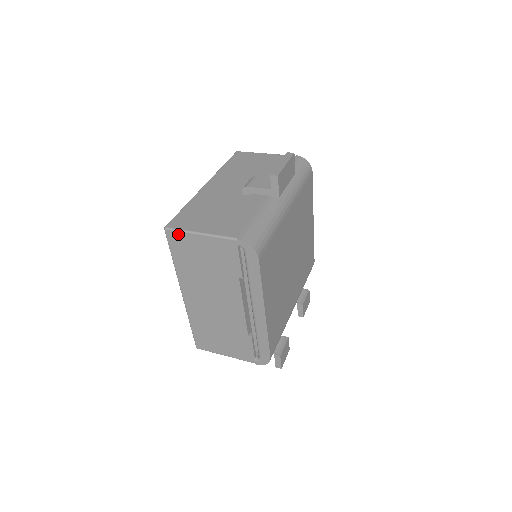
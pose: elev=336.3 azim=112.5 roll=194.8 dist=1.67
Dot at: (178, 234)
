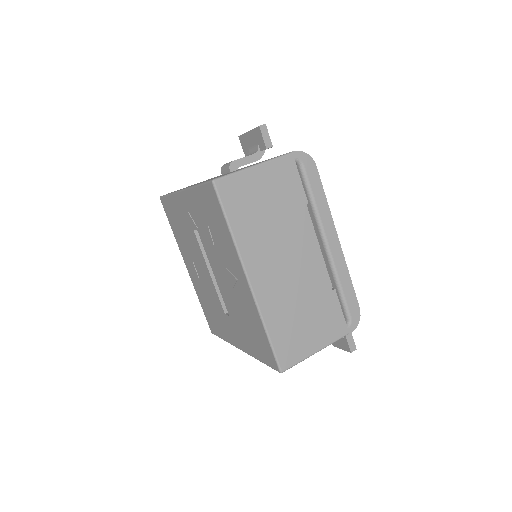
Dot at: (231, 180)
